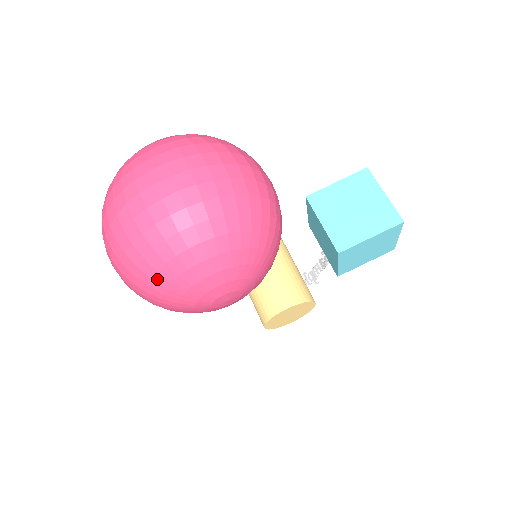
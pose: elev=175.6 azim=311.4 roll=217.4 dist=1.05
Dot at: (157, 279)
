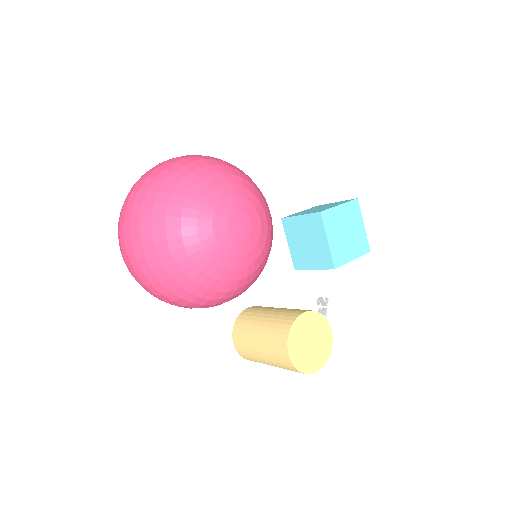
Dot at: (177, 193)
